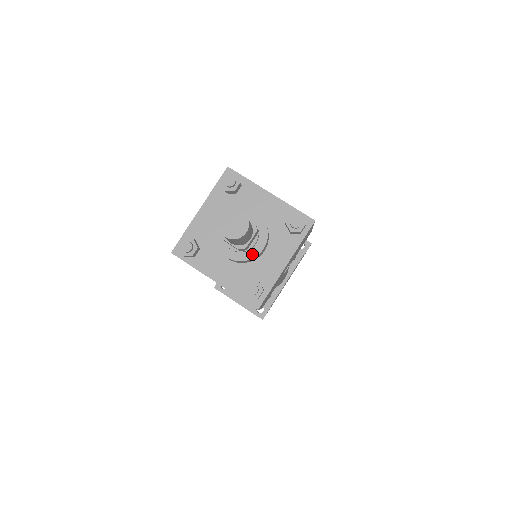
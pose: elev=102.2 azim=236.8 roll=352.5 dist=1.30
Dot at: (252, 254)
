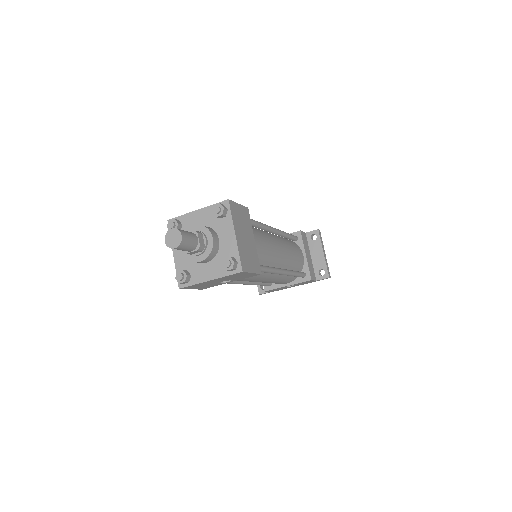
Dot at: (193, 259)
